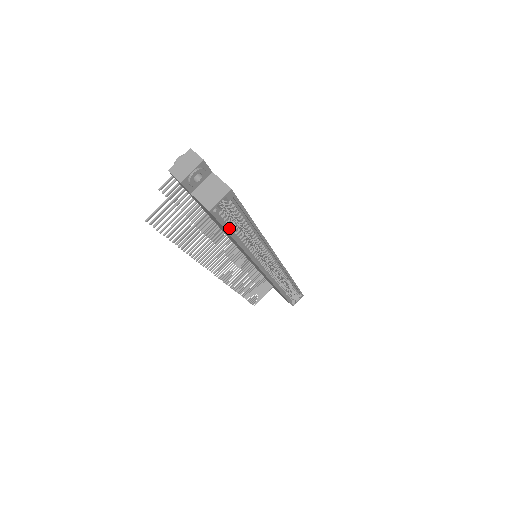
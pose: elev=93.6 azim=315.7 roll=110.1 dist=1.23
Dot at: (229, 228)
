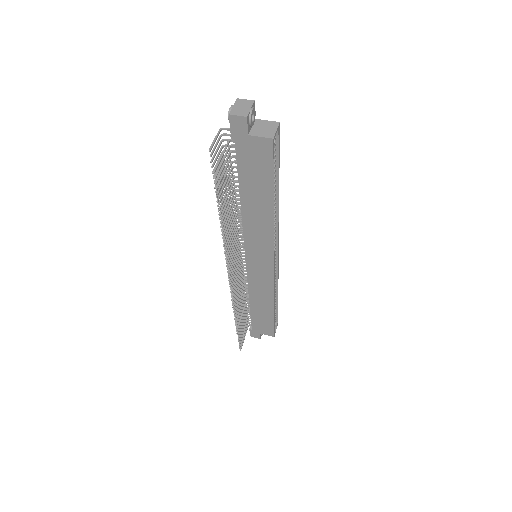
Dot at: (271, 177)
